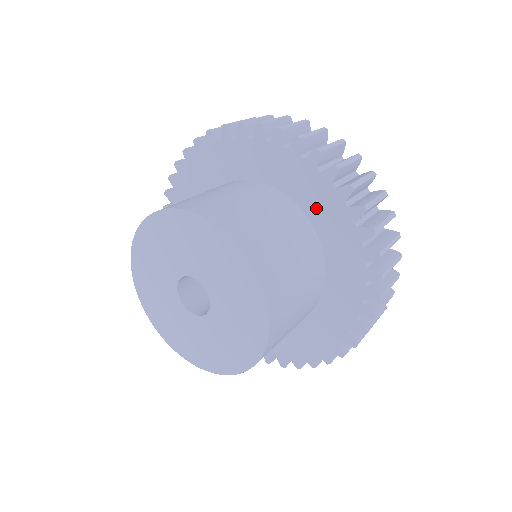
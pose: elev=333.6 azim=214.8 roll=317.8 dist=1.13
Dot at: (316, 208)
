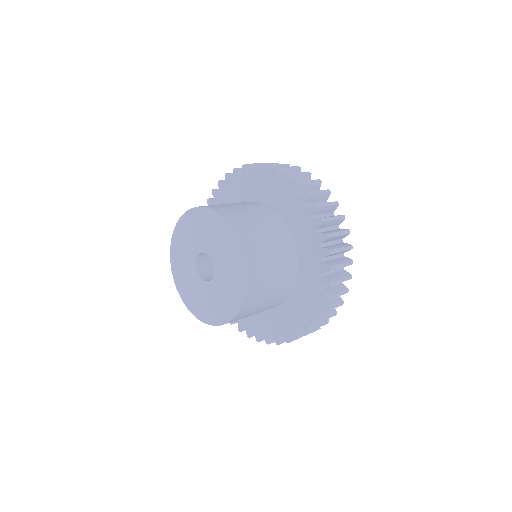
Dot at: (282, 205)
